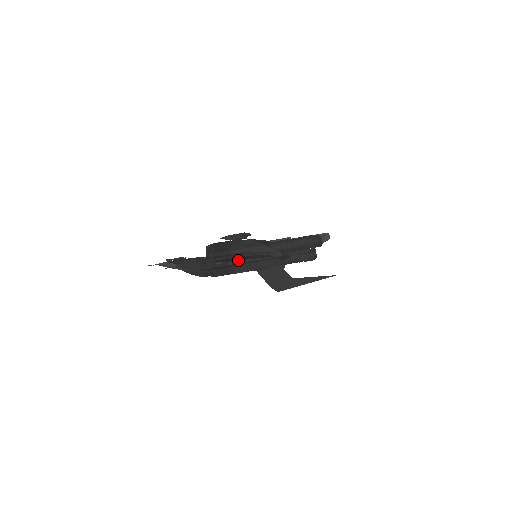
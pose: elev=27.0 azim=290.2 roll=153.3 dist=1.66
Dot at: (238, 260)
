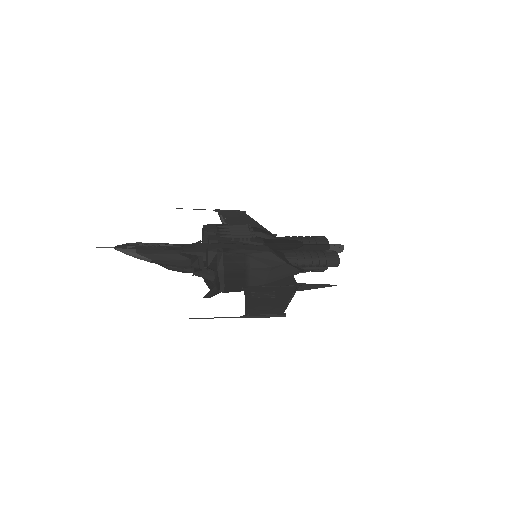
Dot at: (261, 287)
